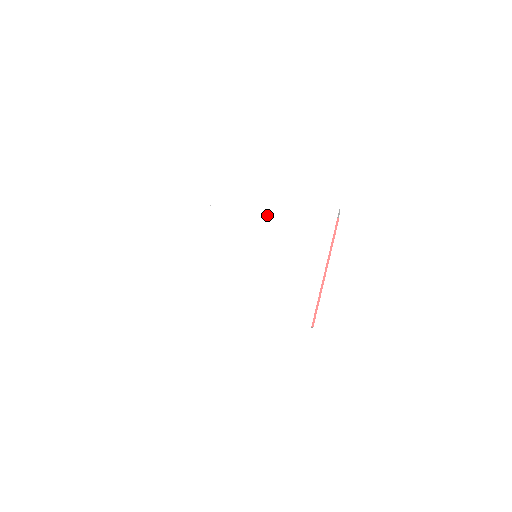
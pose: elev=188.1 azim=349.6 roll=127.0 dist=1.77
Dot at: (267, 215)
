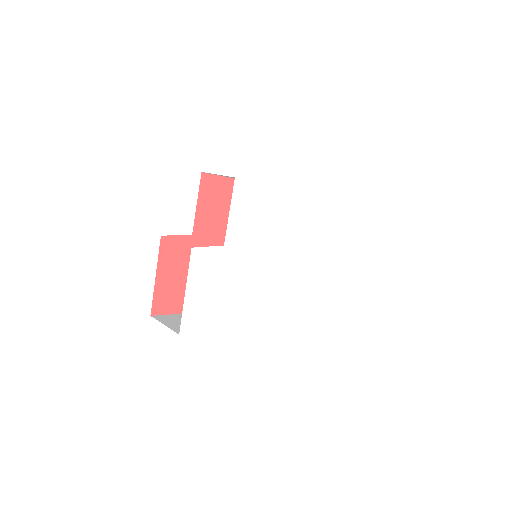
Dot at: (286, 214)
